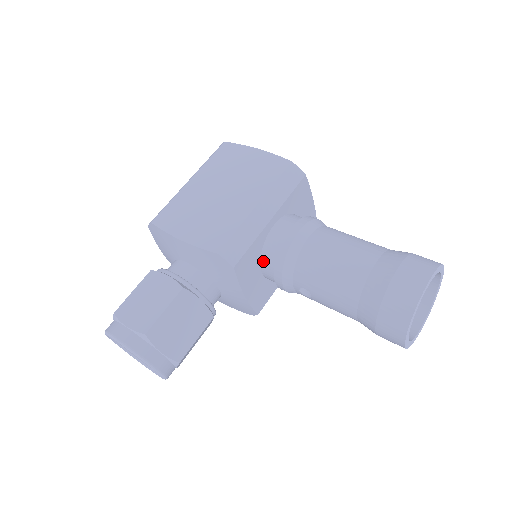
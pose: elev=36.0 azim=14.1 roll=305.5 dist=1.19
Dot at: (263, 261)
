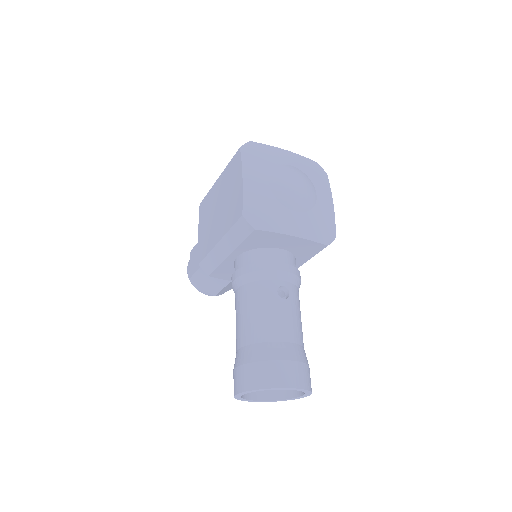
Dot at: occluded
